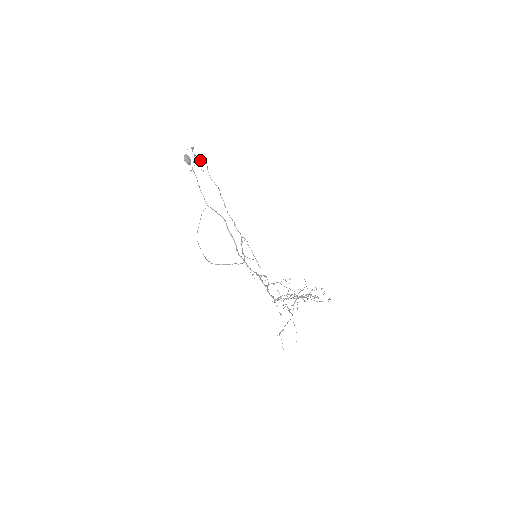
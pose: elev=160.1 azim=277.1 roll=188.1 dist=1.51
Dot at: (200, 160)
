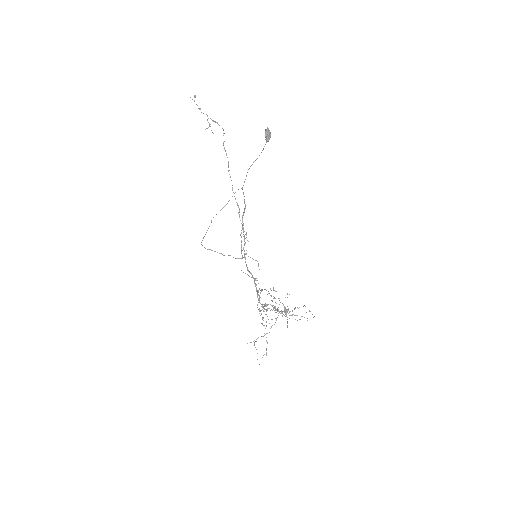
Dot at: occluded
